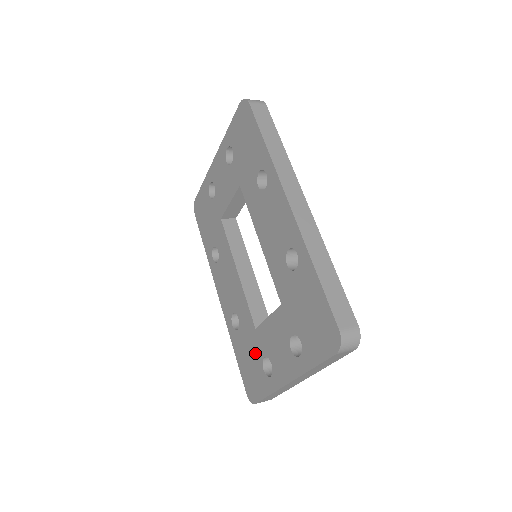
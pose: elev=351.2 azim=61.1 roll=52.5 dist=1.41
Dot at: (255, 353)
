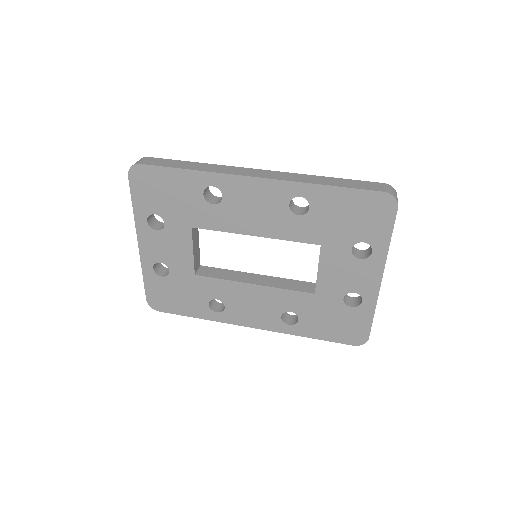
Dot at: (332, 309)
